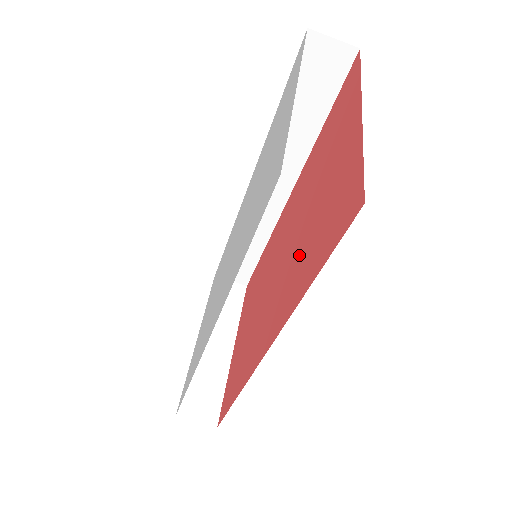
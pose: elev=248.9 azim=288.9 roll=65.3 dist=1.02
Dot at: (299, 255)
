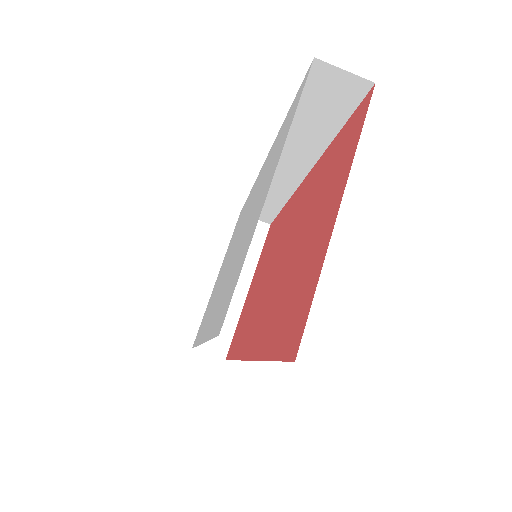
Dot at: (279, 297)
